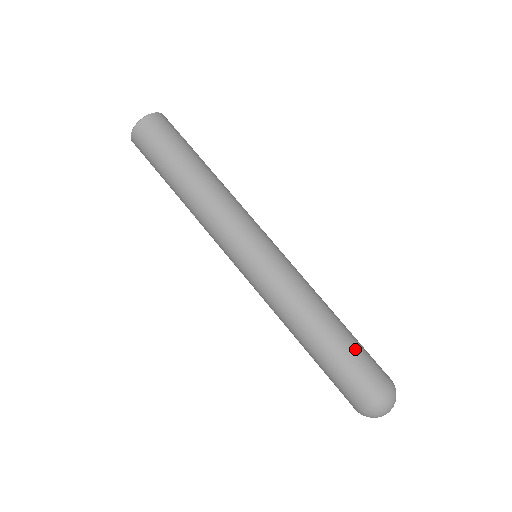
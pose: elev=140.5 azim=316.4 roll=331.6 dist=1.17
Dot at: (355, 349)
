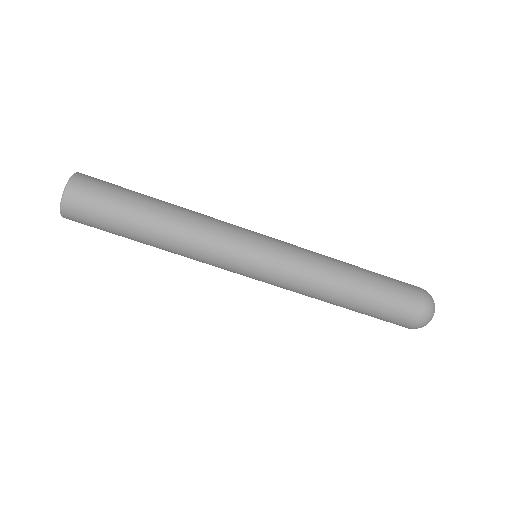
Dot at: occluded
